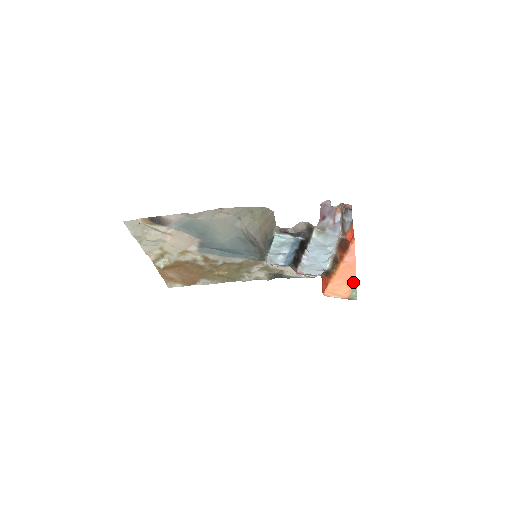
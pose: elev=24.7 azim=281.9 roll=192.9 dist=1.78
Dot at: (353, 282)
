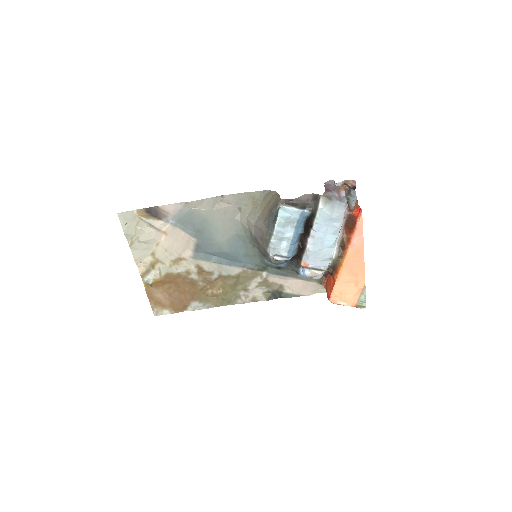
Dot at: (361, 278)
